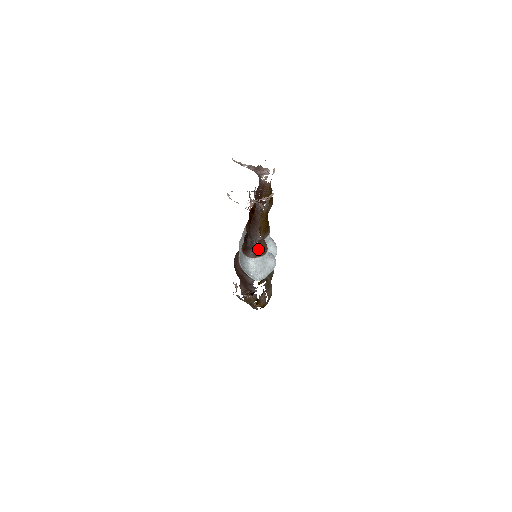
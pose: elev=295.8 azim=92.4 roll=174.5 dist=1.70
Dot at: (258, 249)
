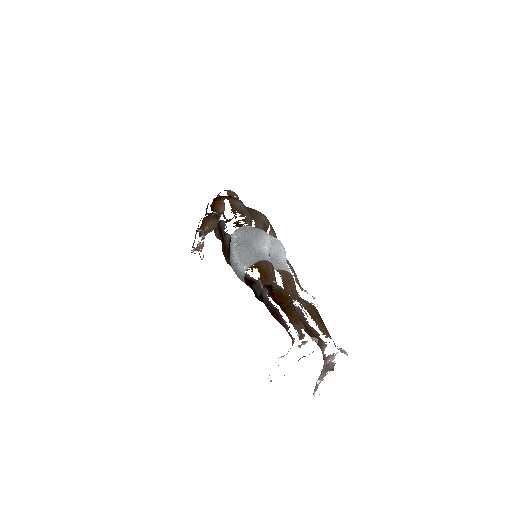
Dot at: occluded
